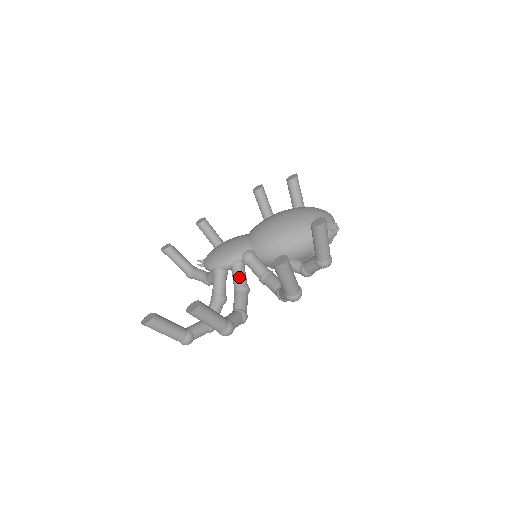
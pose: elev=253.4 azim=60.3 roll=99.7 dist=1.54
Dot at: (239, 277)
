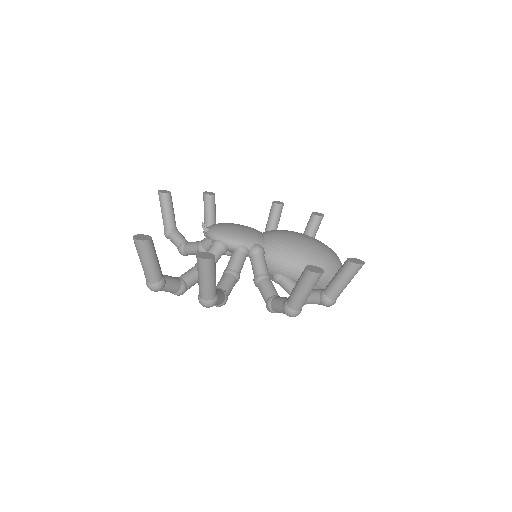
Dot at: (238, 262)
